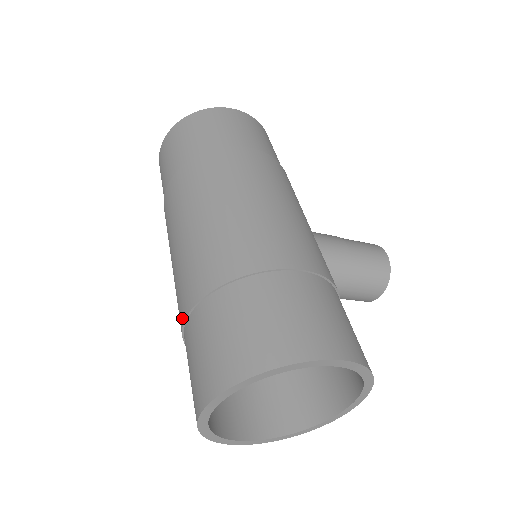
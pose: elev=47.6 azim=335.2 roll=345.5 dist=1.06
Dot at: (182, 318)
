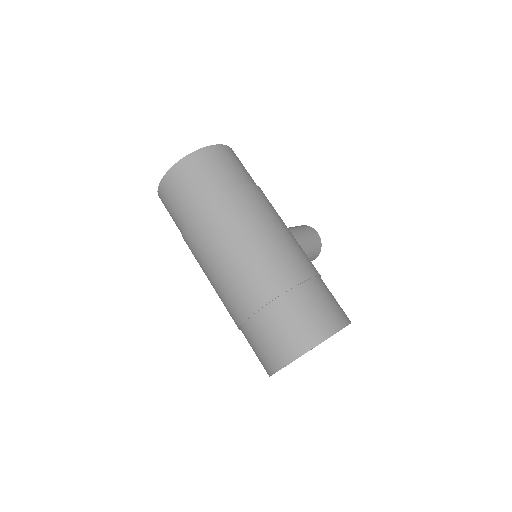
Dot at: (245, 315)
